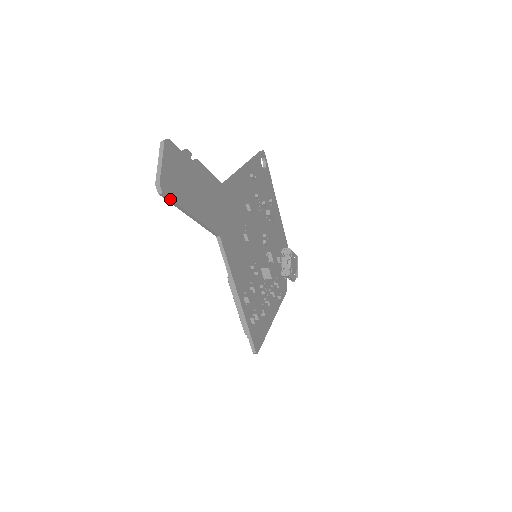
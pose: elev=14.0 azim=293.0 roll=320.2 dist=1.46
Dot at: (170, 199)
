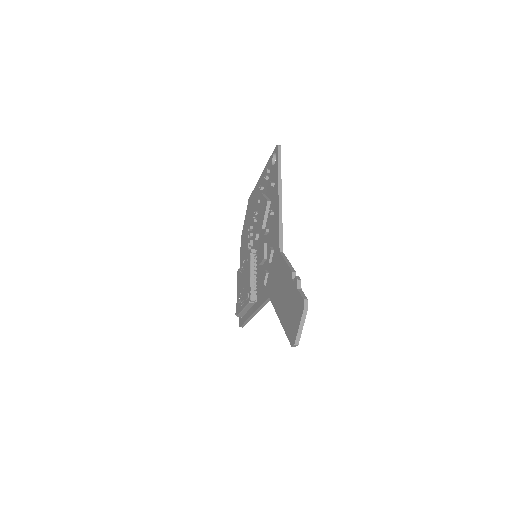
Dot at: occluded
